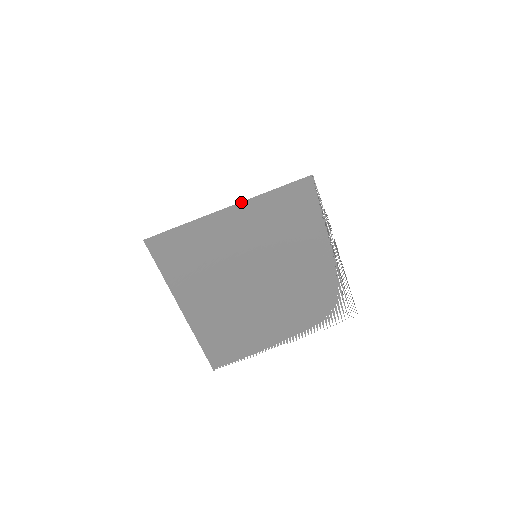
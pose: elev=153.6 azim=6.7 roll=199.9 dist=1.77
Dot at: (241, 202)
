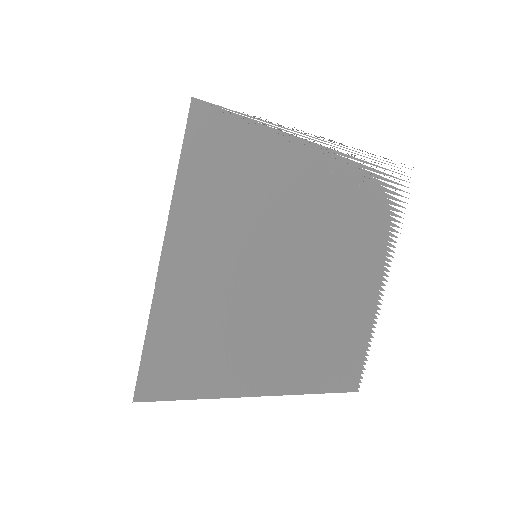
Dot at: (166, 231)
